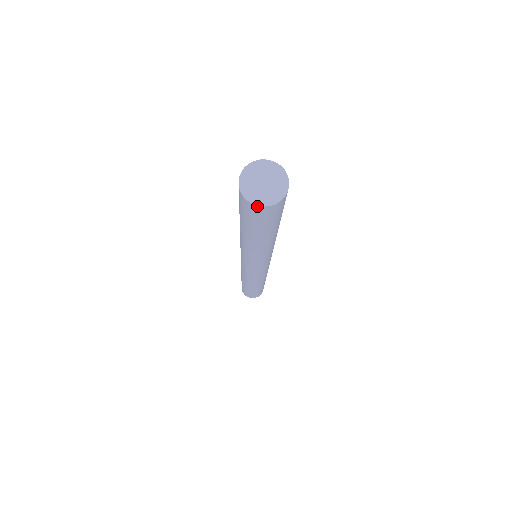
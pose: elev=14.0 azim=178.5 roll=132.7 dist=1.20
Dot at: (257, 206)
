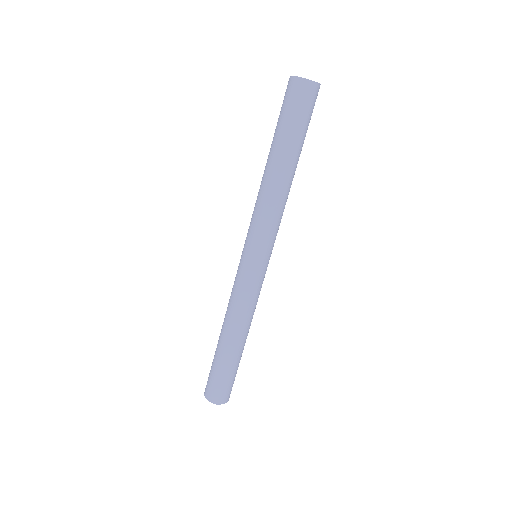
Dot at: (309, 81)
